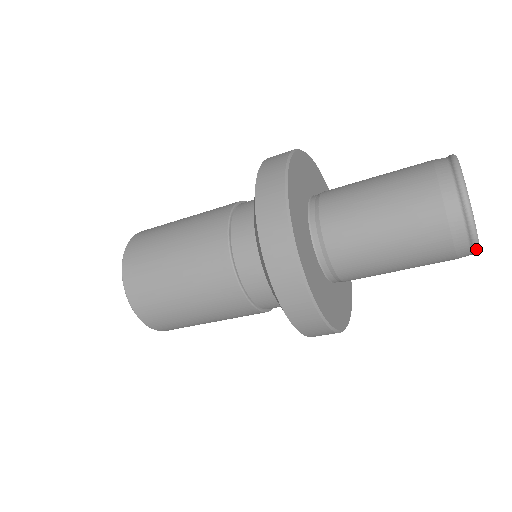
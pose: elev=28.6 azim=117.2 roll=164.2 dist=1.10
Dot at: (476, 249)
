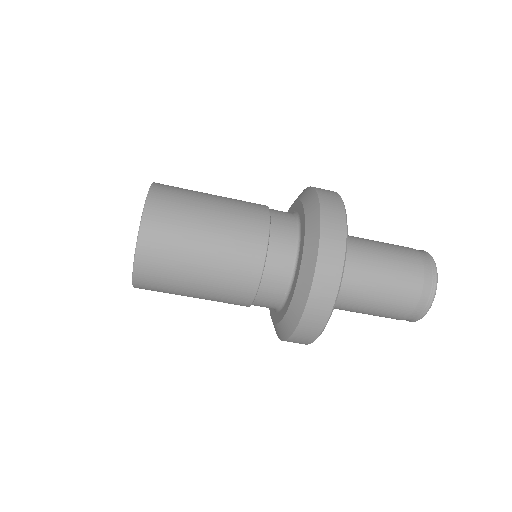
Dot at: (427, 311)
